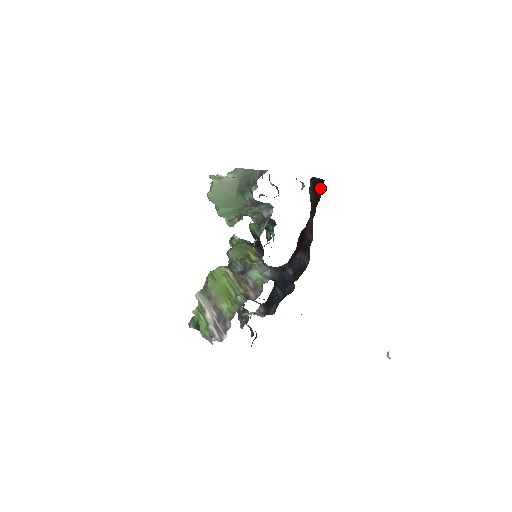
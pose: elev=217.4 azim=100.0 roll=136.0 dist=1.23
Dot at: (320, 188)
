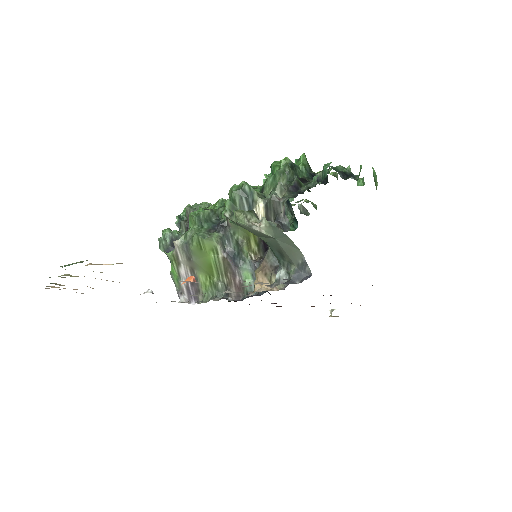
Dot at: occluded
